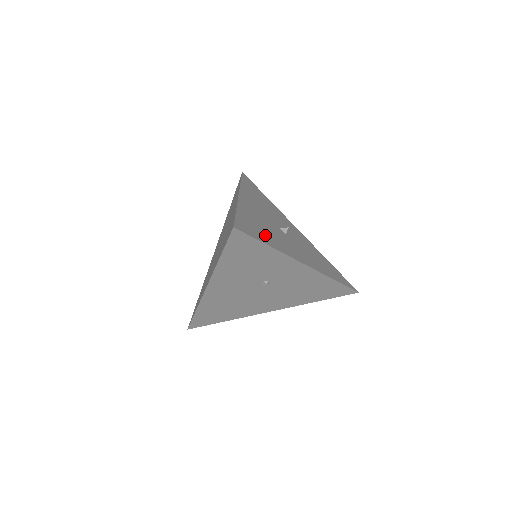
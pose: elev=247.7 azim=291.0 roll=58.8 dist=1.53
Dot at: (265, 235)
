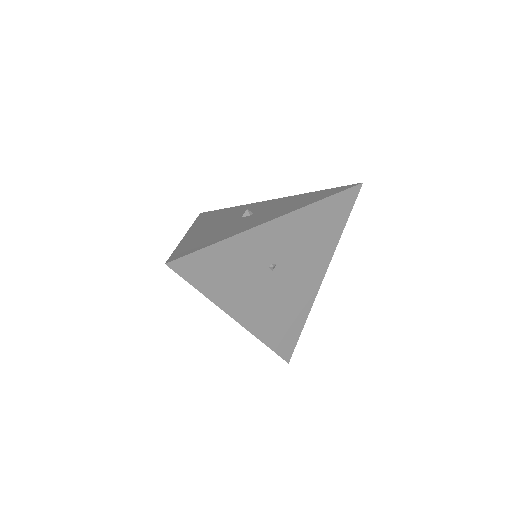
Dot at: (214, 238)
